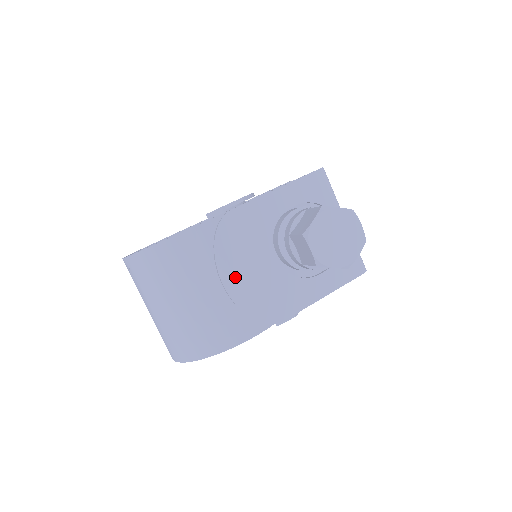
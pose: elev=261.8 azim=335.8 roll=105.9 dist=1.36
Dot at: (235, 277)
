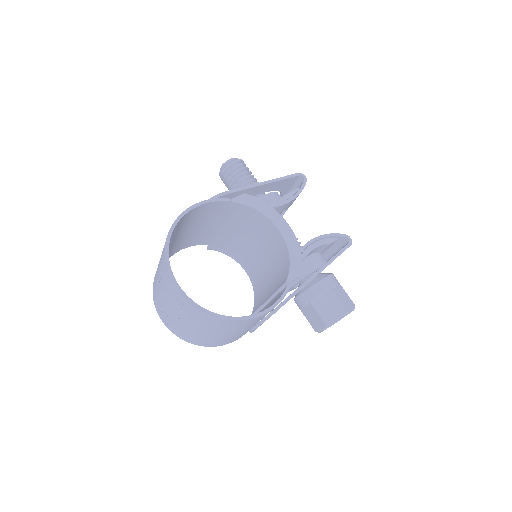
Dot at: occluded
